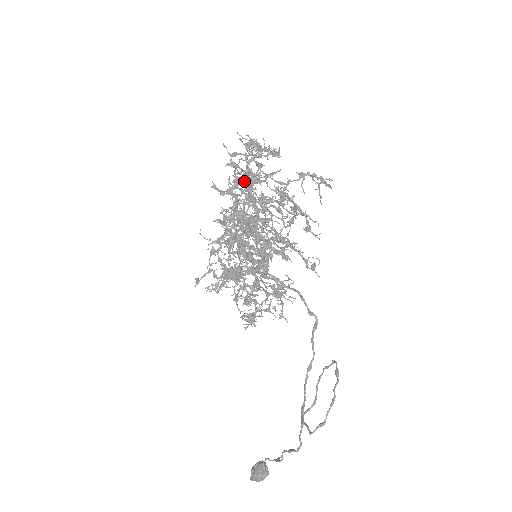
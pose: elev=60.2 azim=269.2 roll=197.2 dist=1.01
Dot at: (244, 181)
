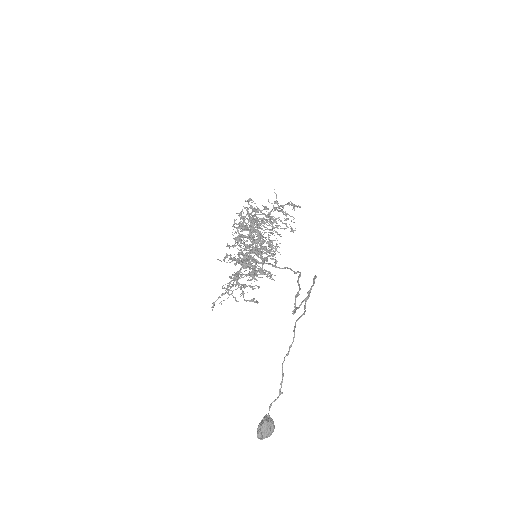
Dot at: occluded
